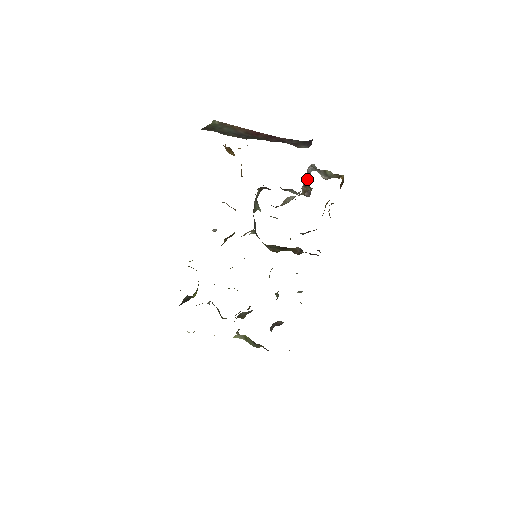
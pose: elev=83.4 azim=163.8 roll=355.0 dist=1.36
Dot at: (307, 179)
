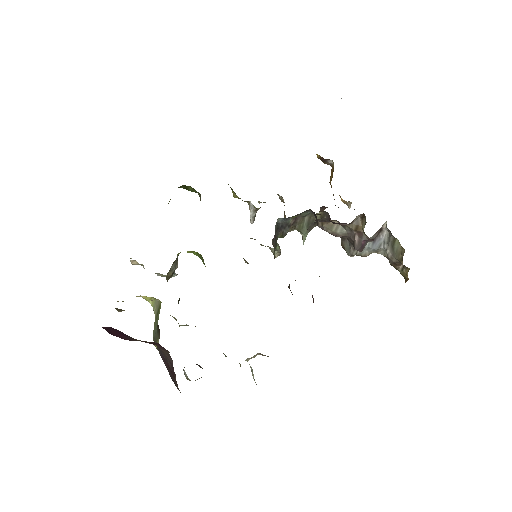
Dot at: (371, 247)
